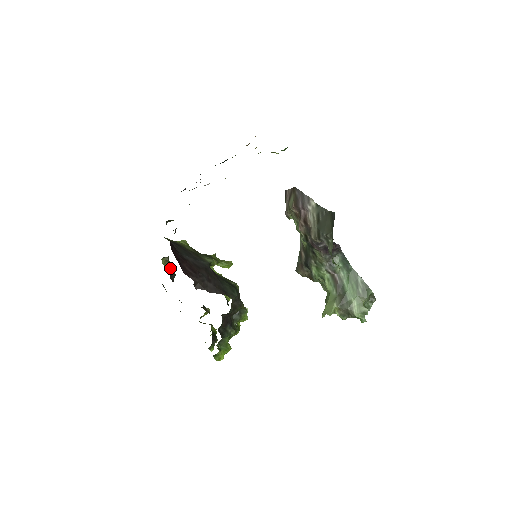
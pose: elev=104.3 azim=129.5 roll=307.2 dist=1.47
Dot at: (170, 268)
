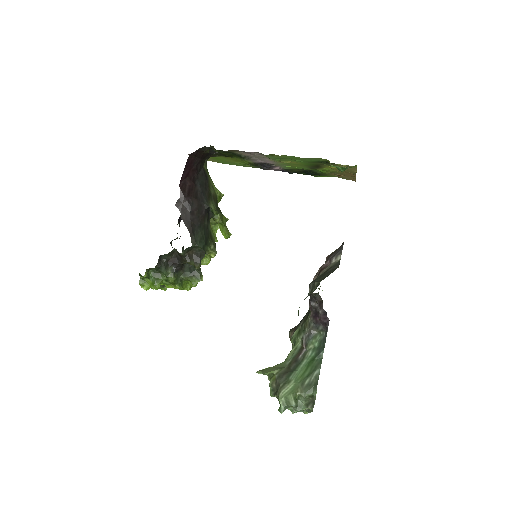
Dot at: occluded
